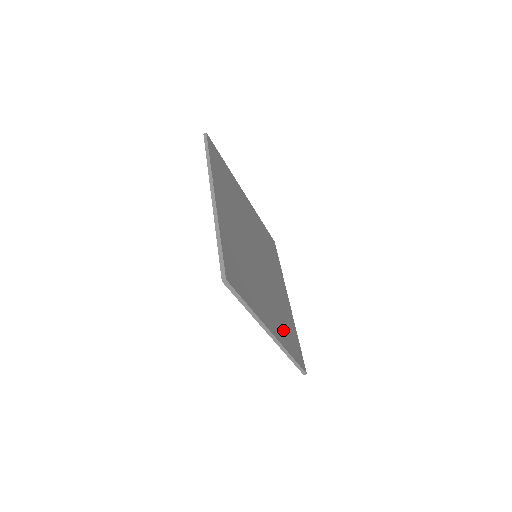
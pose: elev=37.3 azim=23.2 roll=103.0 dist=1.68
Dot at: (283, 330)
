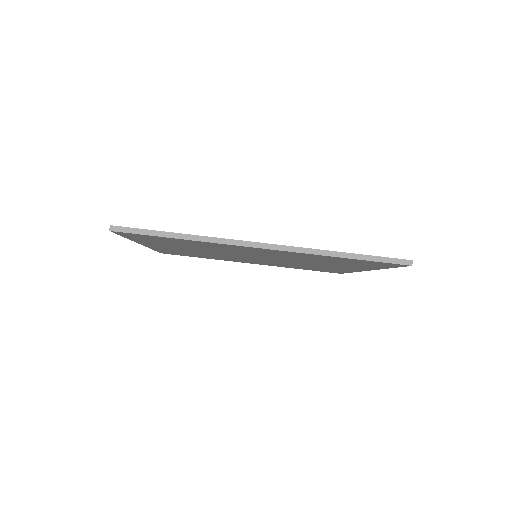
Dot at: occluded
